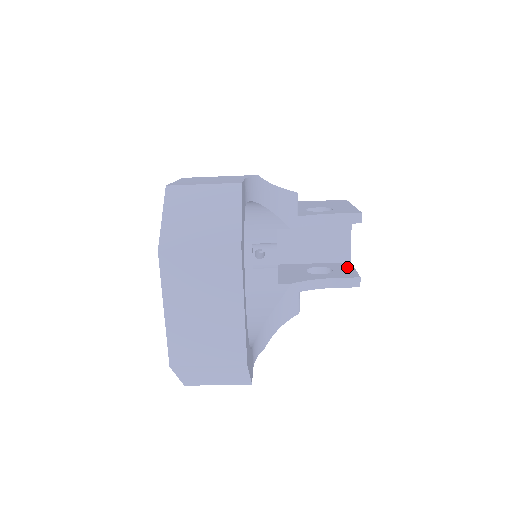
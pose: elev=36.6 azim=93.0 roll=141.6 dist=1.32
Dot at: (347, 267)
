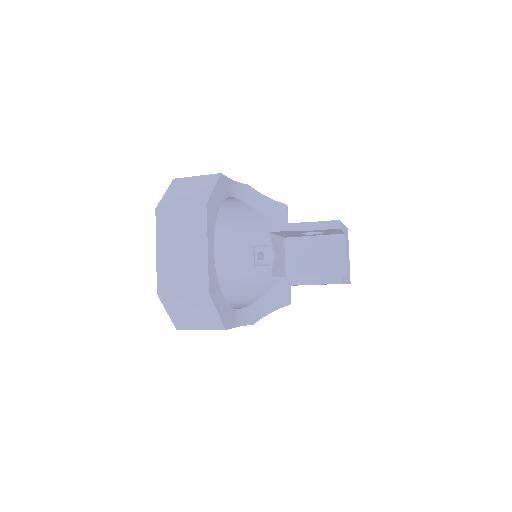
Dot at: occluded
